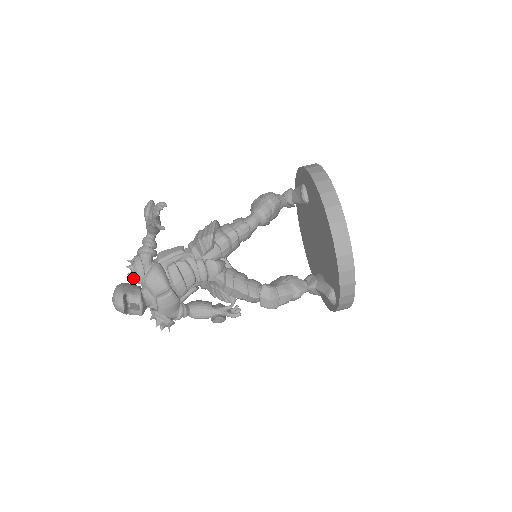
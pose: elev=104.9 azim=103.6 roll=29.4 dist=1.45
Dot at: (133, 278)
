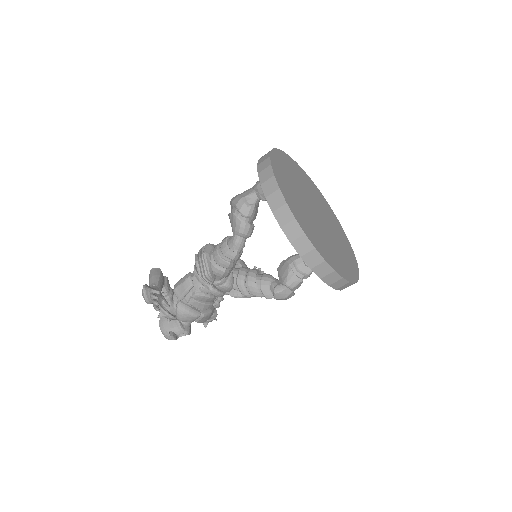
Dot at: (168, 323)
